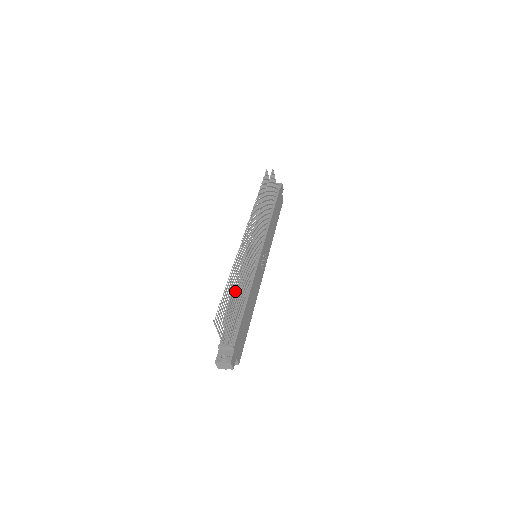
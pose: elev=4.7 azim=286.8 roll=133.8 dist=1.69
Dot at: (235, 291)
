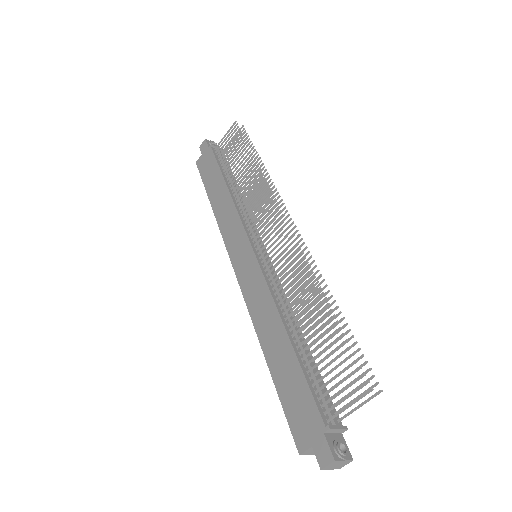
Dot at: (341, 329)
